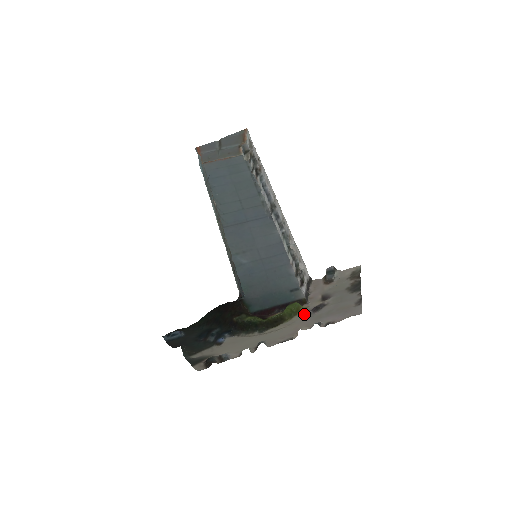
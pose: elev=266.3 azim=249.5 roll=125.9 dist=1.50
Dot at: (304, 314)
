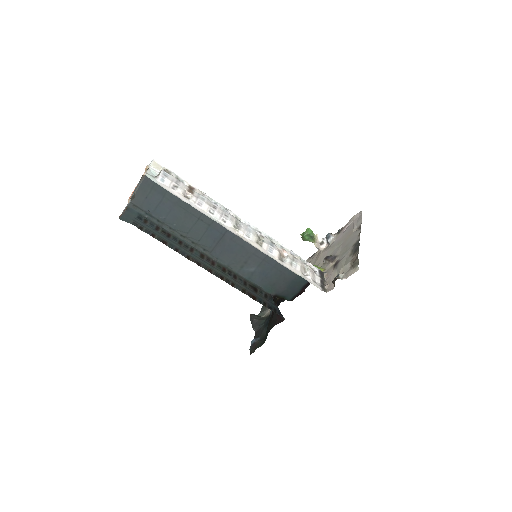
Dot at: (323, 264)
